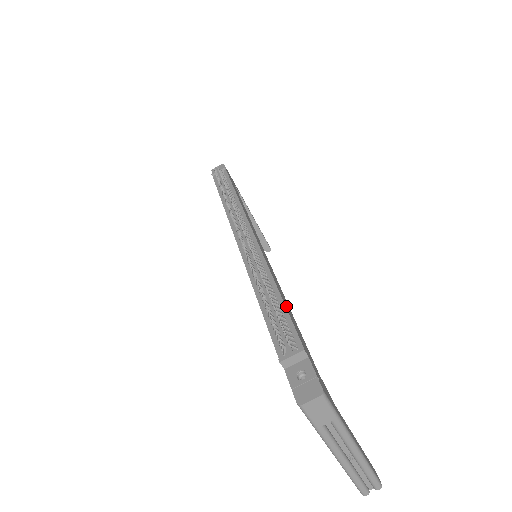
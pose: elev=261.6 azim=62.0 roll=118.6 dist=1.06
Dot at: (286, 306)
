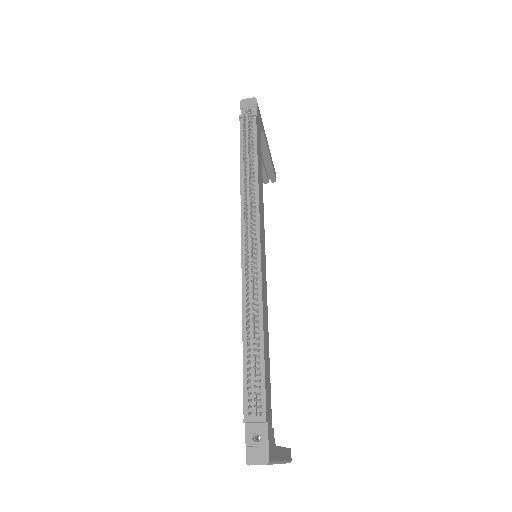
Dot at: (265, 356)
